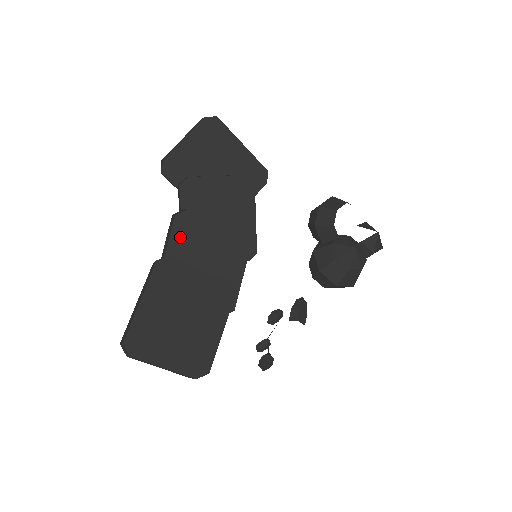
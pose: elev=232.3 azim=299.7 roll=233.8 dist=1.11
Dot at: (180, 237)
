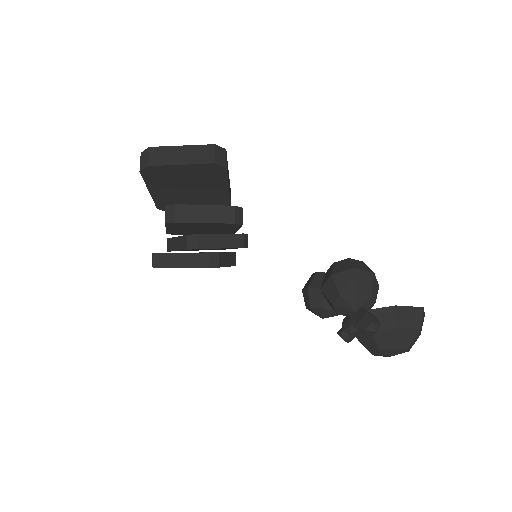
Dot at: occluded
